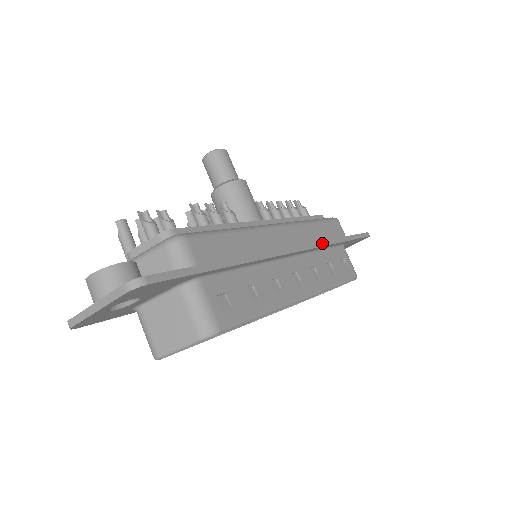
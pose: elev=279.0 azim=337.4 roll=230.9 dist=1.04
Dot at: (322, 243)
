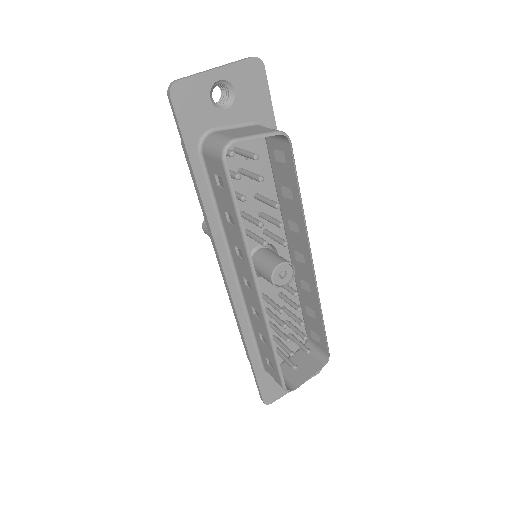
Dot at: occluded
